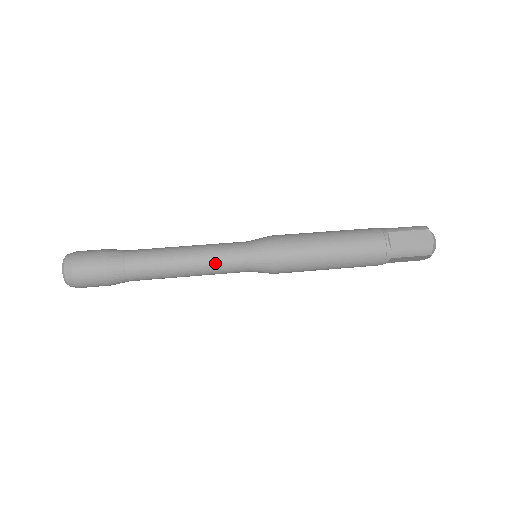
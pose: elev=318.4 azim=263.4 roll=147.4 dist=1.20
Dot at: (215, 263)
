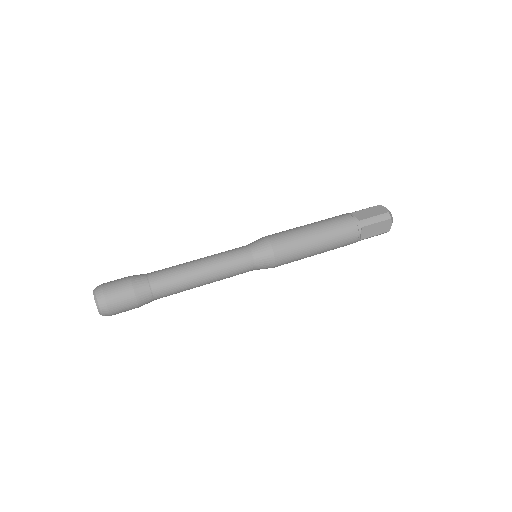
Dot at: (224, 261)
